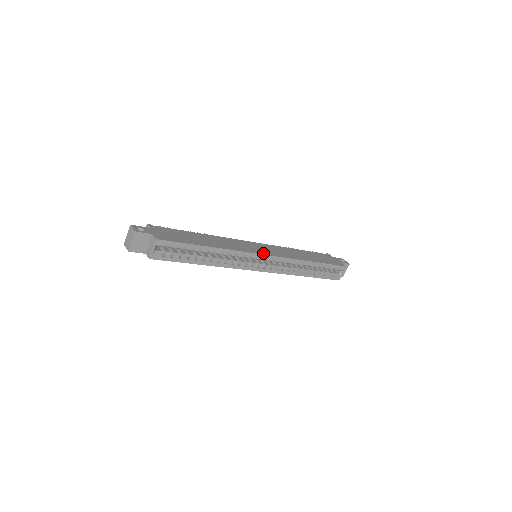
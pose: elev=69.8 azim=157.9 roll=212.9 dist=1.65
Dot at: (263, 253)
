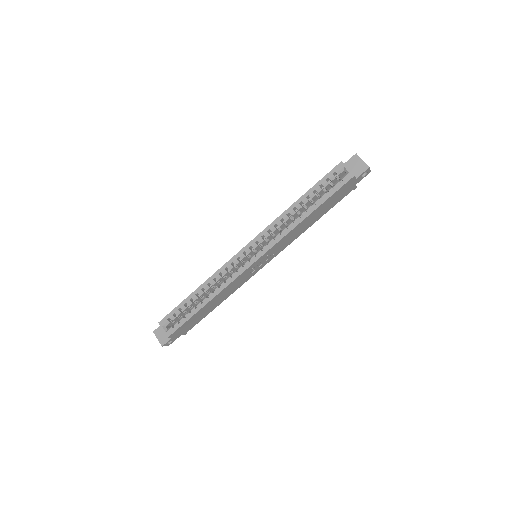
Dot at: (243, 249)
